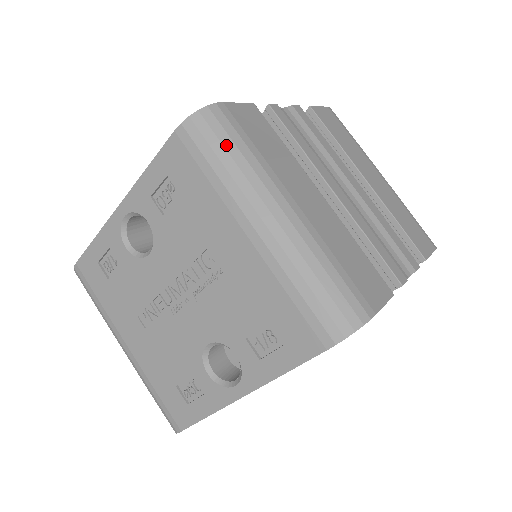
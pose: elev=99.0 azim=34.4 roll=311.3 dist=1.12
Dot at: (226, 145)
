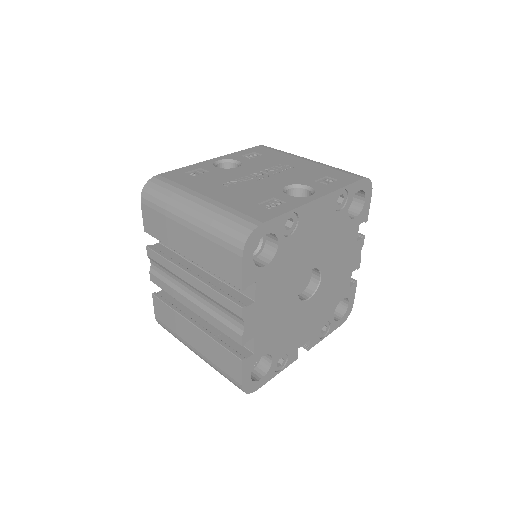
Dot at: occluded
